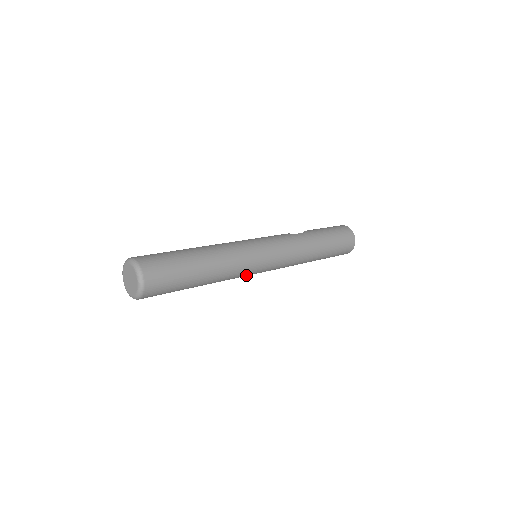
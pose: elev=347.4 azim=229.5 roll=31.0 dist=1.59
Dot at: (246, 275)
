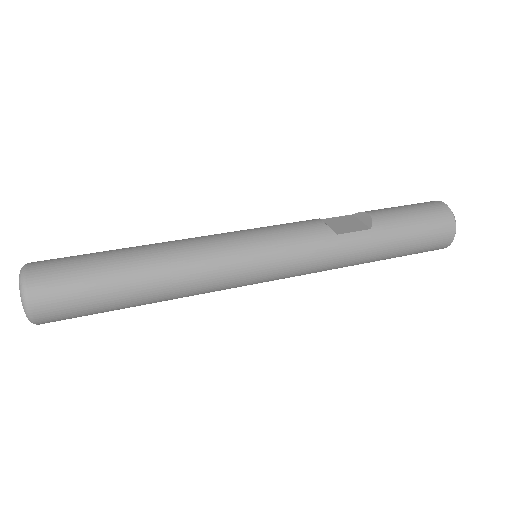
Dot at: occluded
